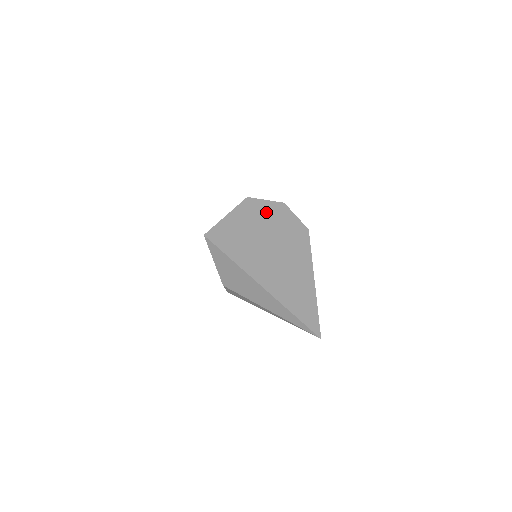
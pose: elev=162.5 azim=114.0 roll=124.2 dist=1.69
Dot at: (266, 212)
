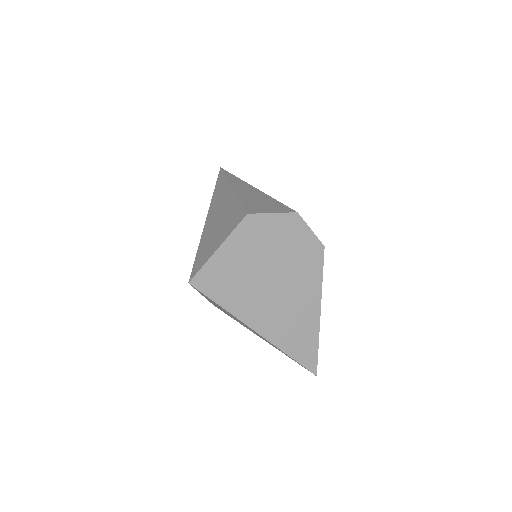
Dot at: (271, 232)
